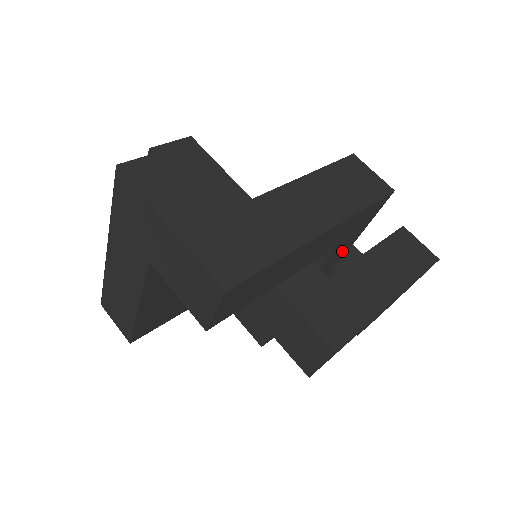
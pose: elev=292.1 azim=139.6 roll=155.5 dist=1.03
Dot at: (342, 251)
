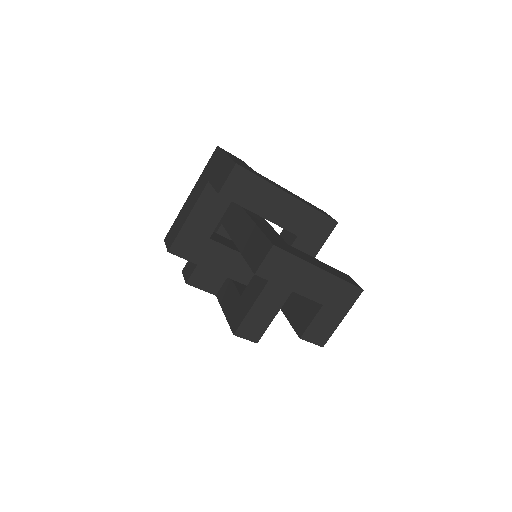
Dot at: occluded
